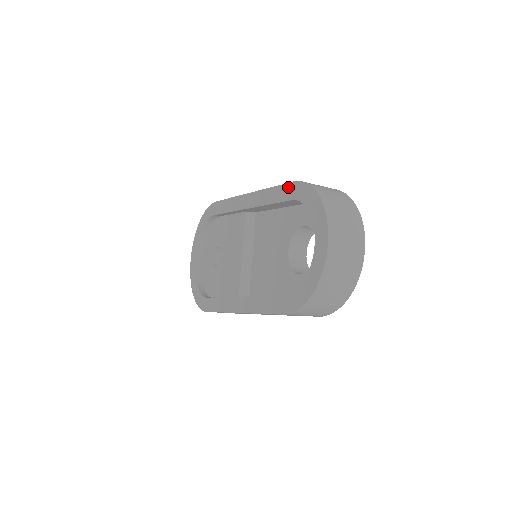
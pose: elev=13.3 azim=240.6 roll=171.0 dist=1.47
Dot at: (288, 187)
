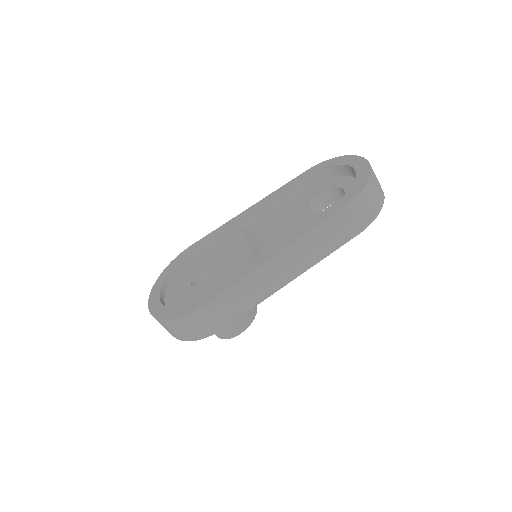
Dot at: (302, 175)
